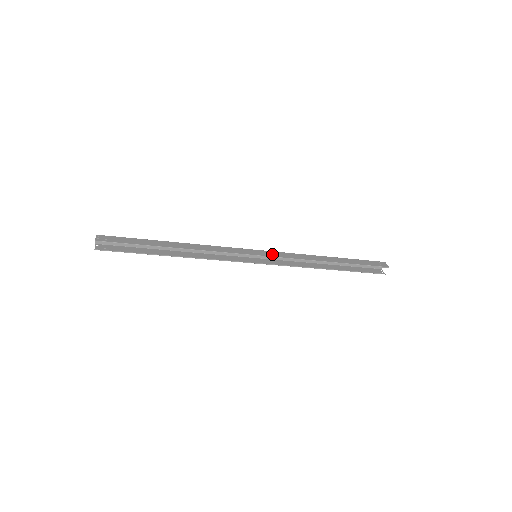
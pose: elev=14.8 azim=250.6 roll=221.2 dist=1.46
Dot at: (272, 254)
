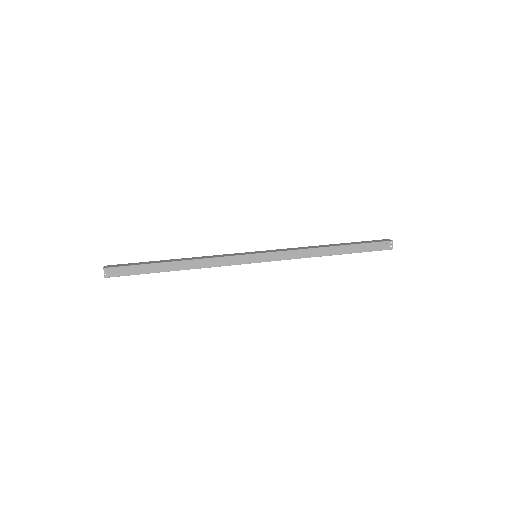
Dot at: (271, 257)
